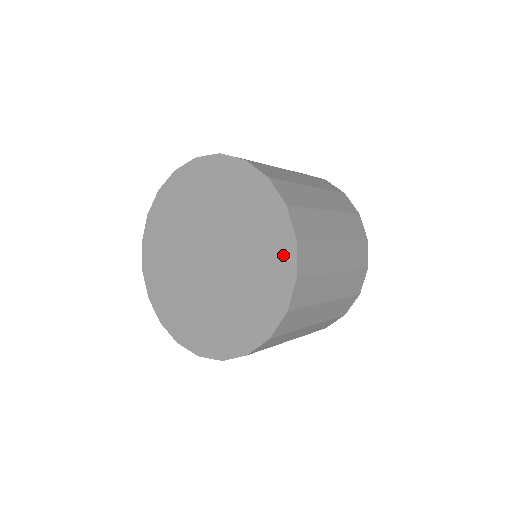
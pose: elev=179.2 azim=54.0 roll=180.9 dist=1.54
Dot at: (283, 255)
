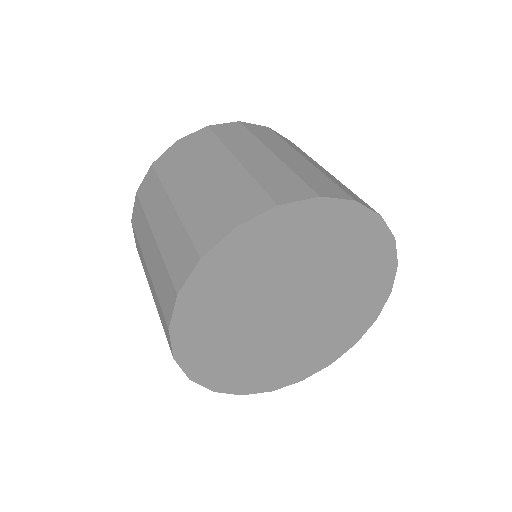
Dot at: (382, 280)
